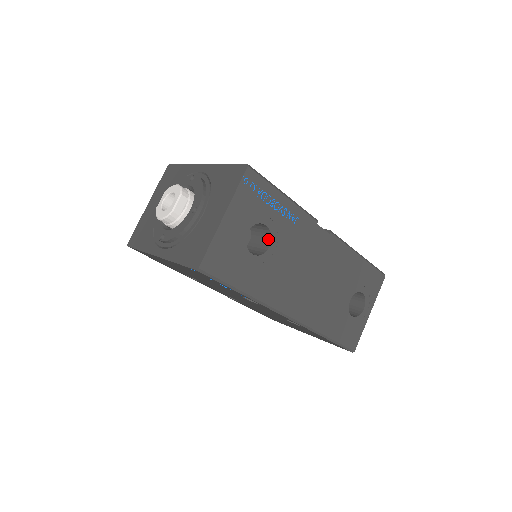
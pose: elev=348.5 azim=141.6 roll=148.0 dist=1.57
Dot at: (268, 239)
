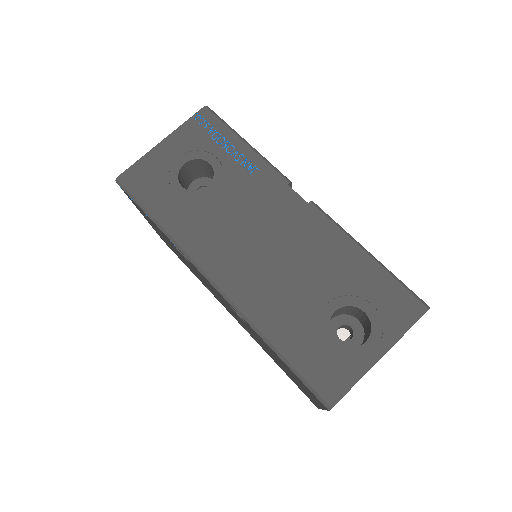
Dot at: (213, 183)
